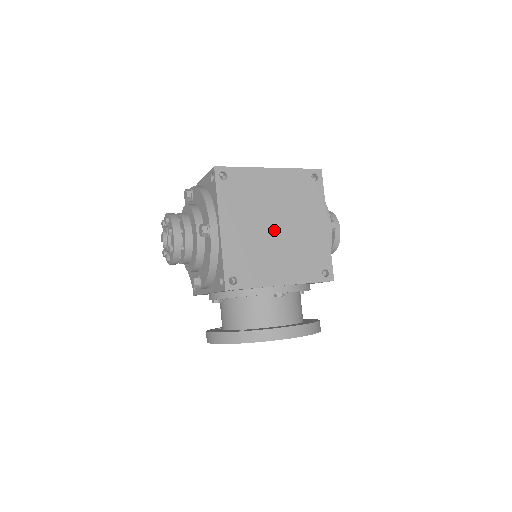
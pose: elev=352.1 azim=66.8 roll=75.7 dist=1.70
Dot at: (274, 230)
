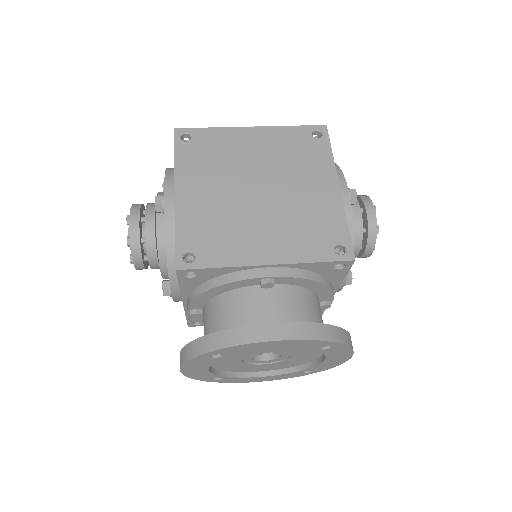
Dot at: (255, 195)
